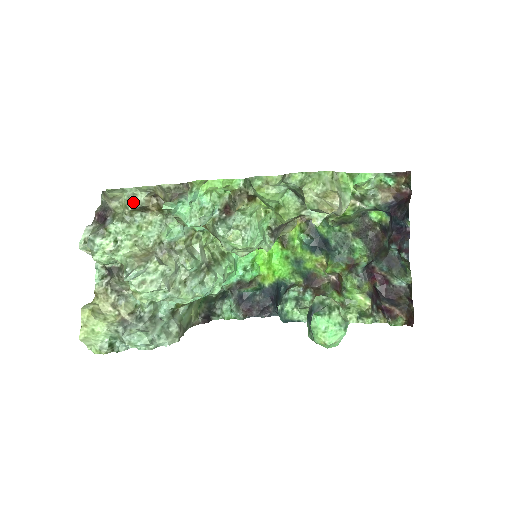
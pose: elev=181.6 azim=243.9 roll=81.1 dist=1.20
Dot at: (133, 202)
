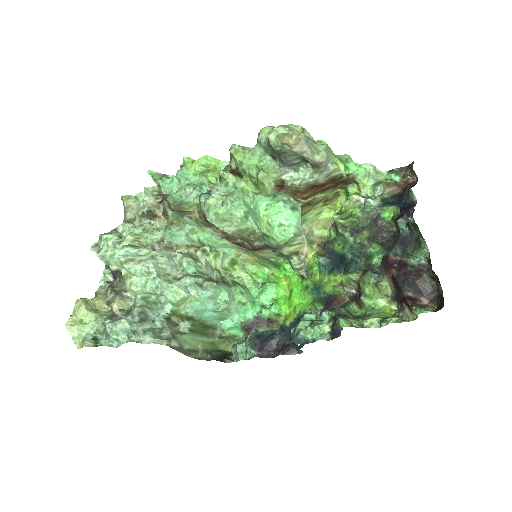
Dot at: (142, 208)
